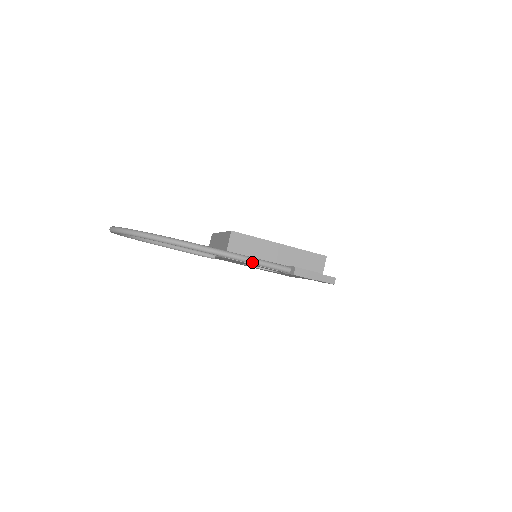
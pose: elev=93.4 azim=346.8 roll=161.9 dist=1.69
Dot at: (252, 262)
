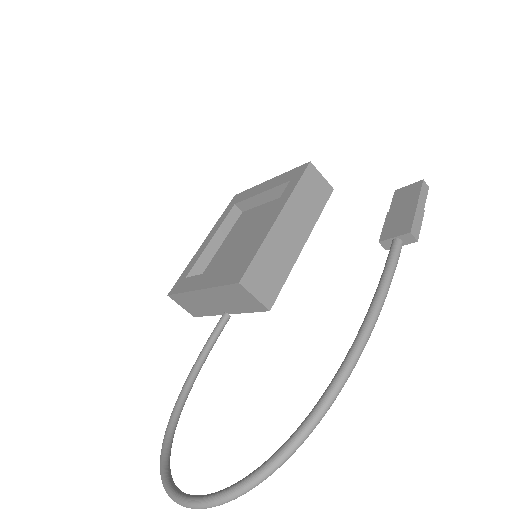
Dot at: (385, 298)
